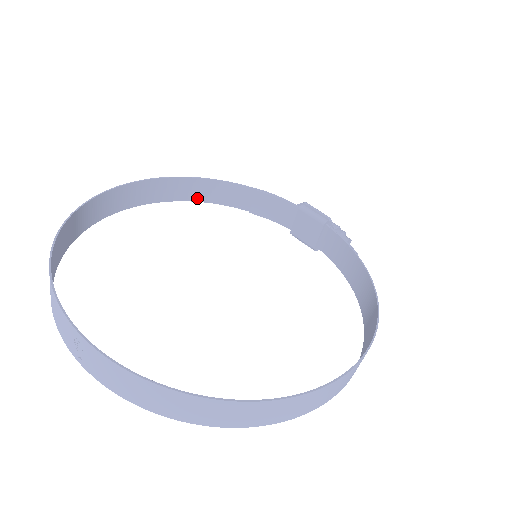
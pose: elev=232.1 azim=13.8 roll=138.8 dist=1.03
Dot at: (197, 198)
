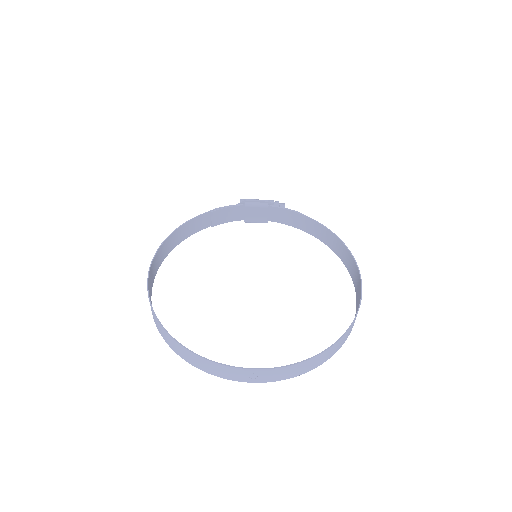
Dot at: (178, 242)
